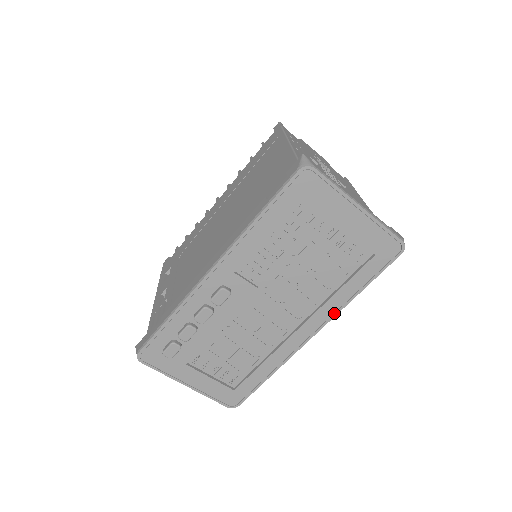
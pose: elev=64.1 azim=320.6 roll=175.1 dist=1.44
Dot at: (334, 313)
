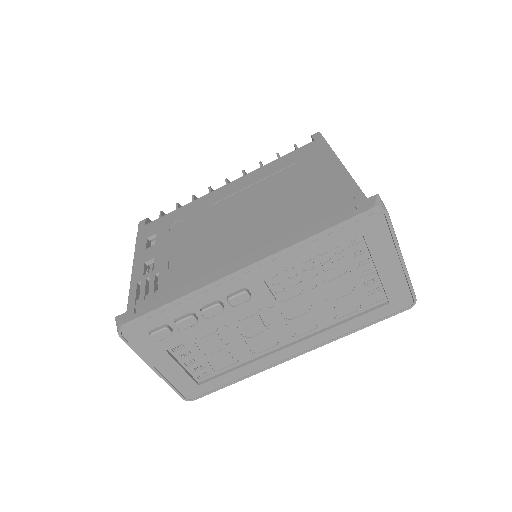
Dot at: (327, 341)
